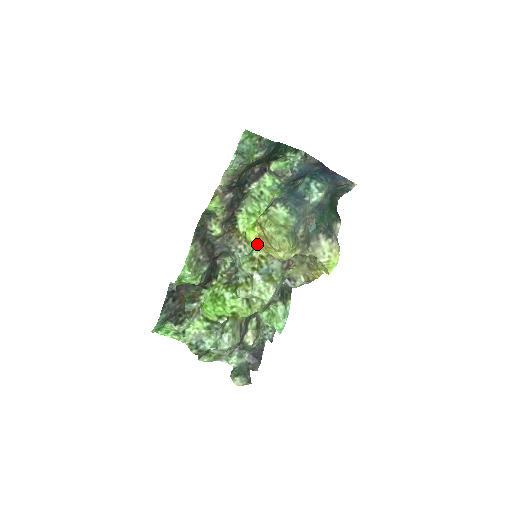
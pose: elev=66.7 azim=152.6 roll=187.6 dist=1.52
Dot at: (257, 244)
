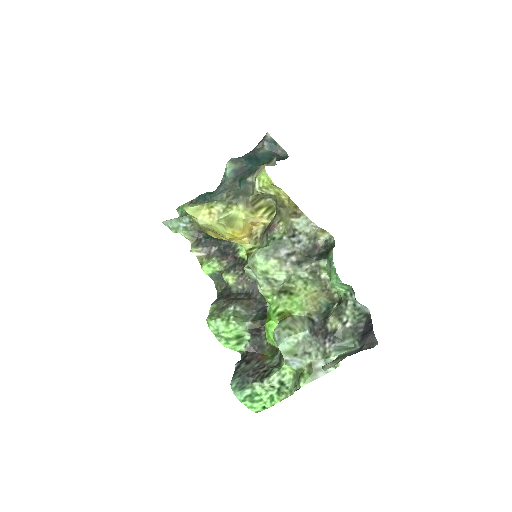
Dot at: occluded
